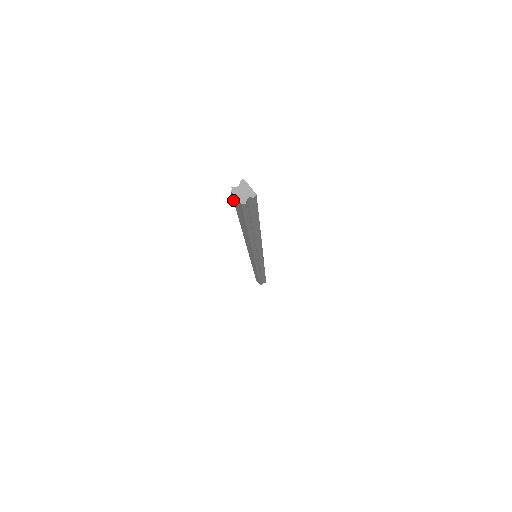
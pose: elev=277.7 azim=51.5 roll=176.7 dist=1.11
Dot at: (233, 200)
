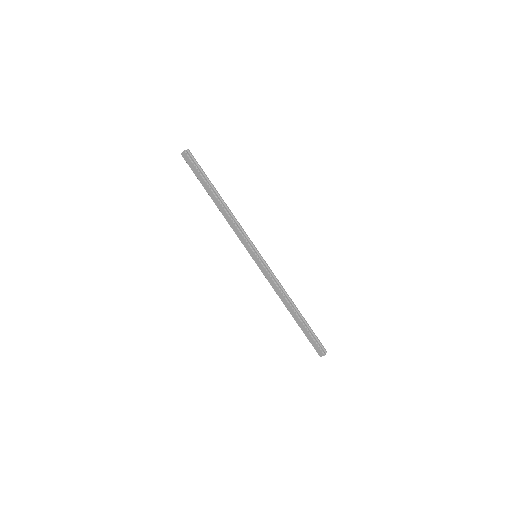
Dot at: (187, 163)
